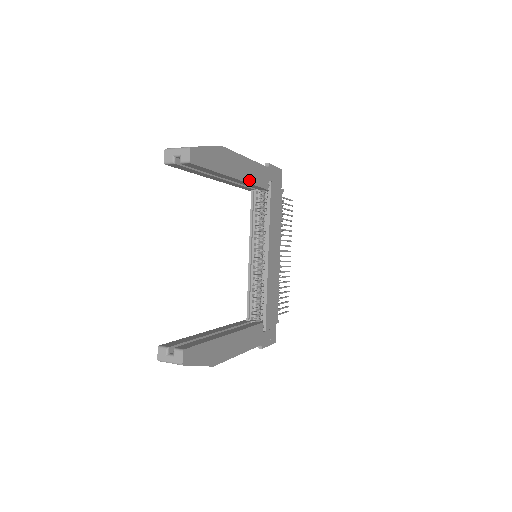
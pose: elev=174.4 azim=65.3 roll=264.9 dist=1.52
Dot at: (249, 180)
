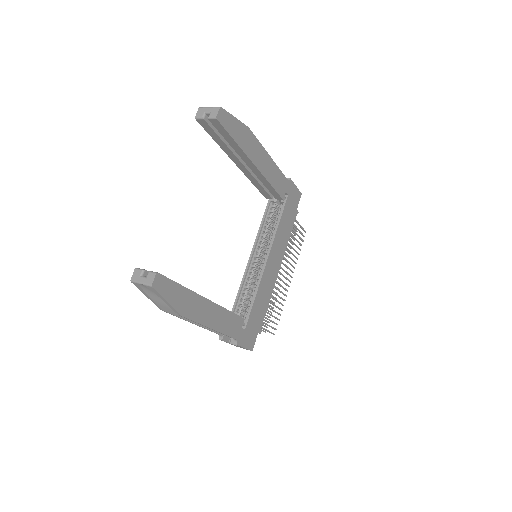
Dot at: (267, 177)
